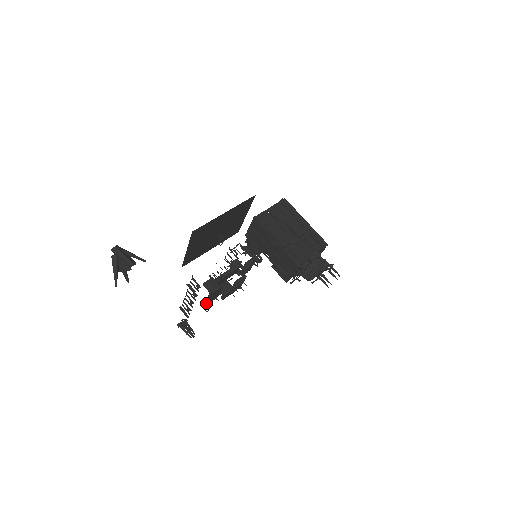
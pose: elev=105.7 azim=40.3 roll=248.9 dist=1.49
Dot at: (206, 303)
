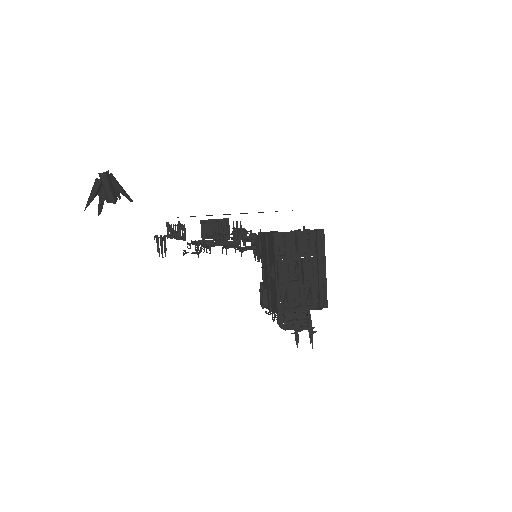
Dot at: (184, 253)
